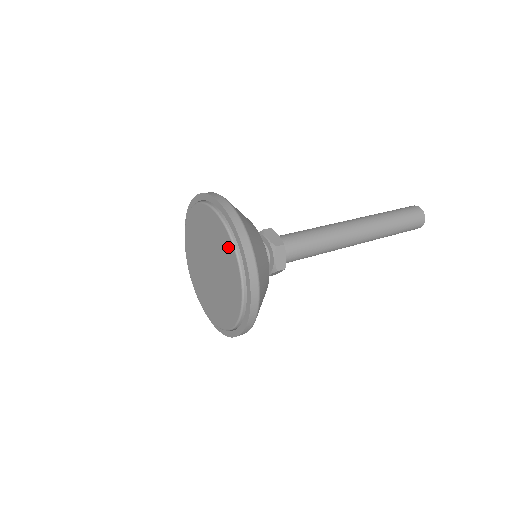
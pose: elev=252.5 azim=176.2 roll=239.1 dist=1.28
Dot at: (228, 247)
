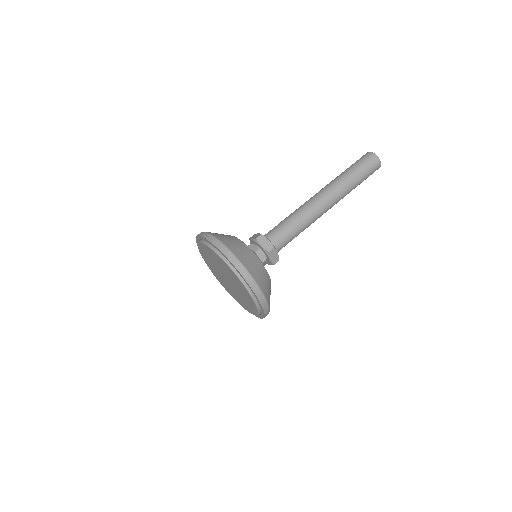
Dot at: (211, 252)
